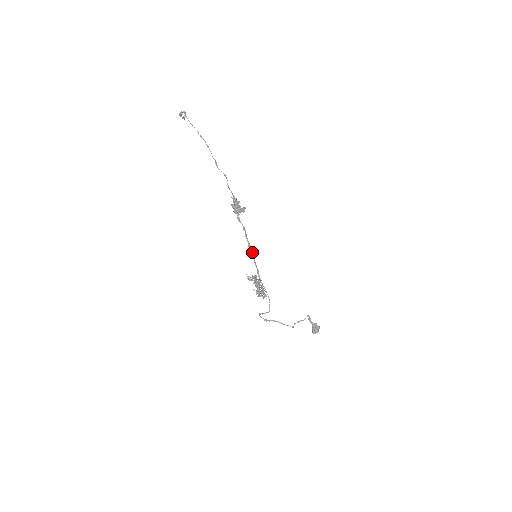
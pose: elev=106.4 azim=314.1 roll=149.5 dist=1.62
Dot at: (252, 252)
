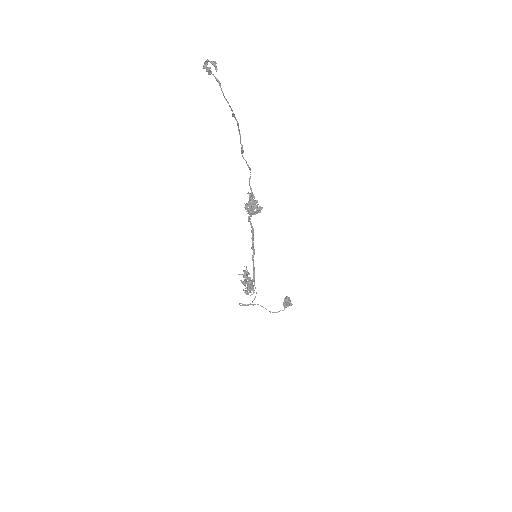
Dot at: occluded
